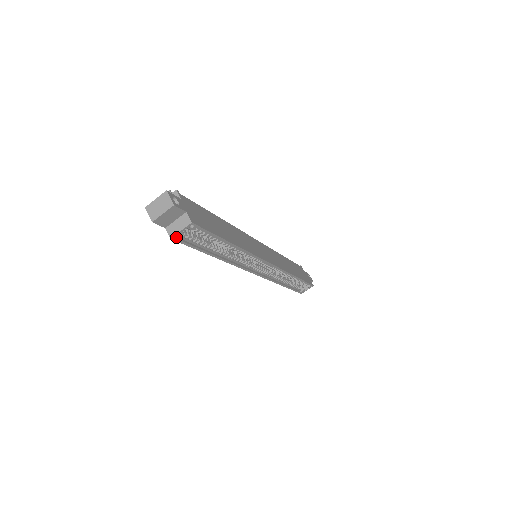
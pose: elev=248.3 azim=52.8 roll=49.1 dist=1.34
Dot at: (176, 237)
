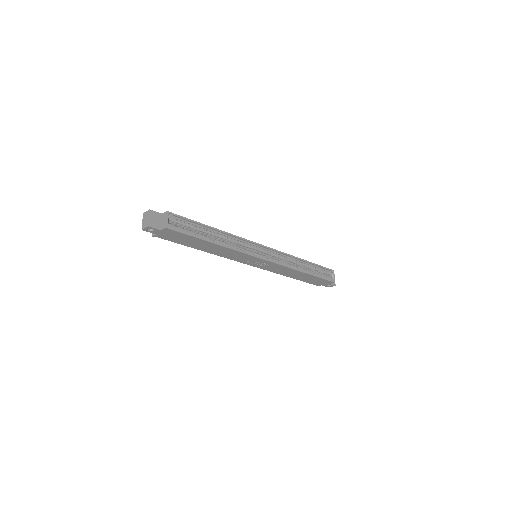
Dot at: (168, 226)
